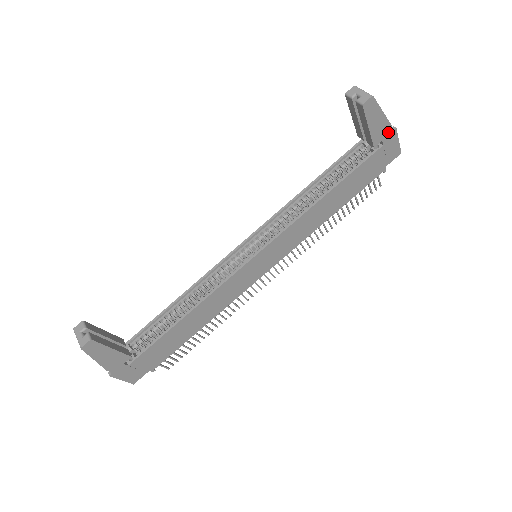
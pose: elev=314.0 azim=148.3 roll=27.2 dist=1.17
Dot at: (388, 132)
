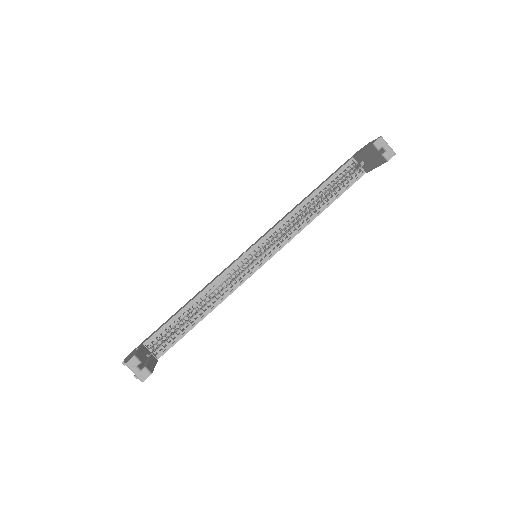
Dot at: occluded
